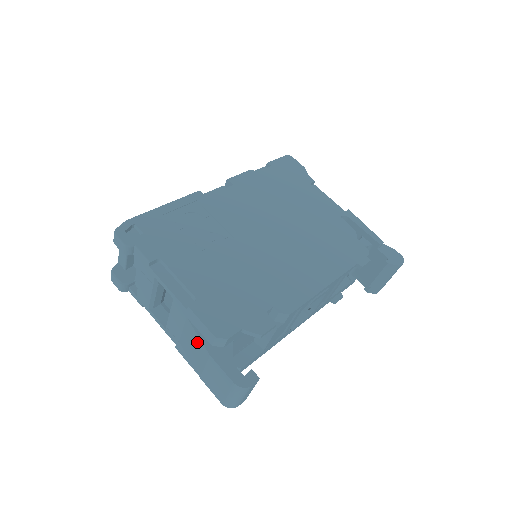
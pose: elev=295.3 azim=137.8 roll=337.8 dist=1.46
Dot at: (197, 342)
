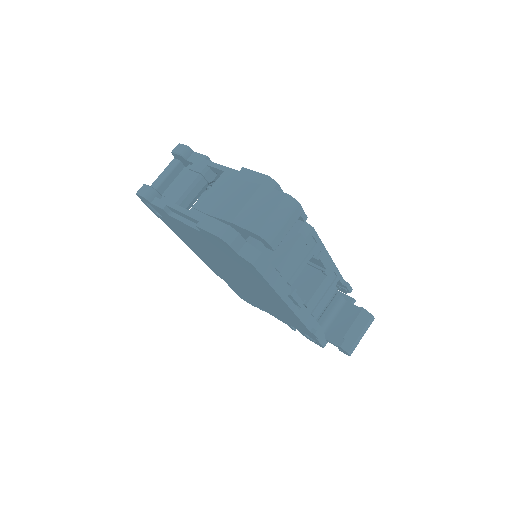
Dot at: (243, 188)
